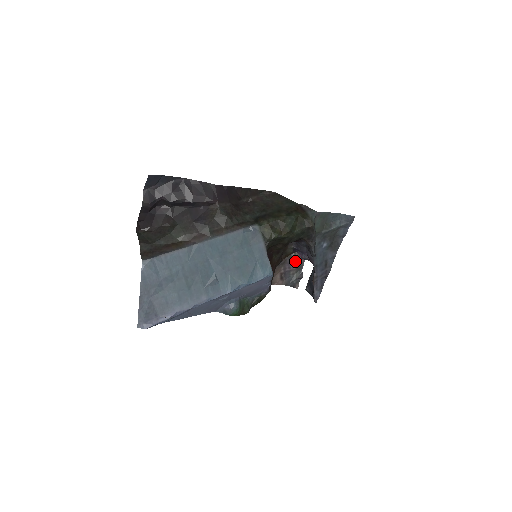
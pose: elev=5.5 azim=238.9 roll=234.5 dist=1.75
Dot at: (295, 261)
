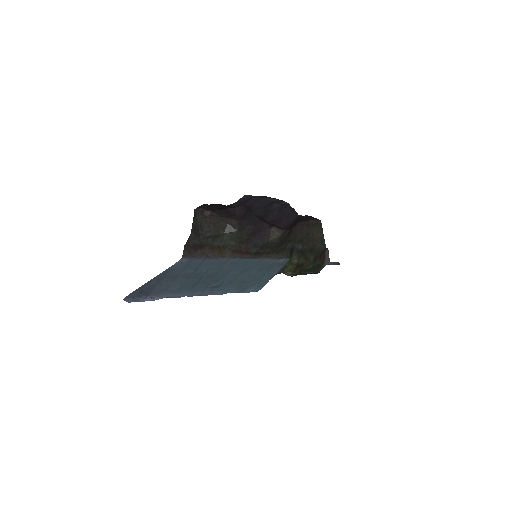
Dot at: occluded
